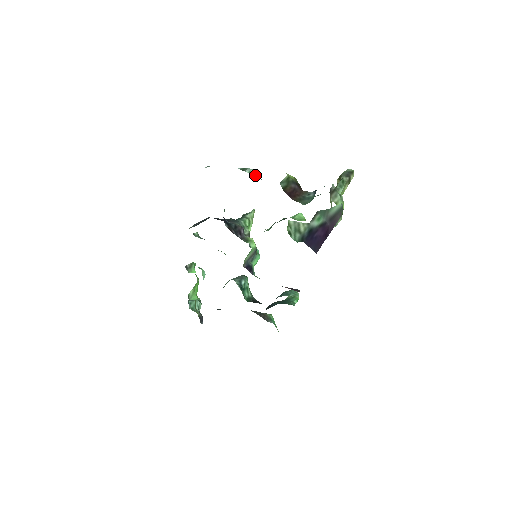
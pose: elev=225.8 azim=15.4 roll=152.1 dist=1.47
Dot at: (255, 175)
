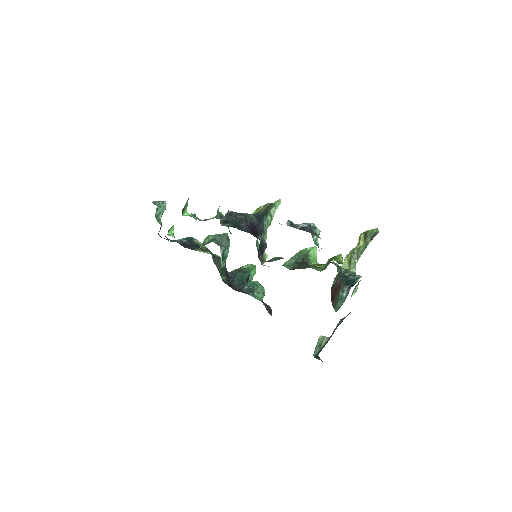
Dot at: (317, 240)
